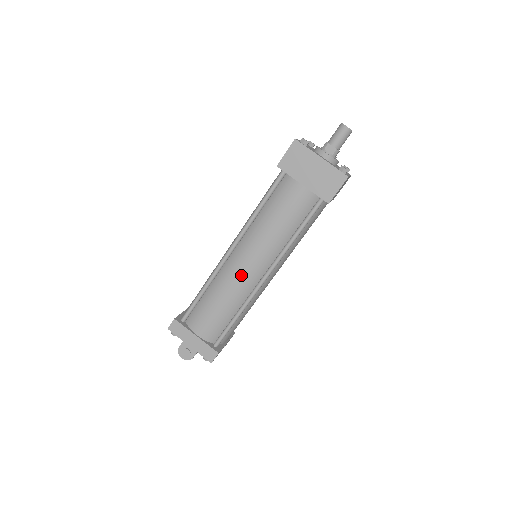
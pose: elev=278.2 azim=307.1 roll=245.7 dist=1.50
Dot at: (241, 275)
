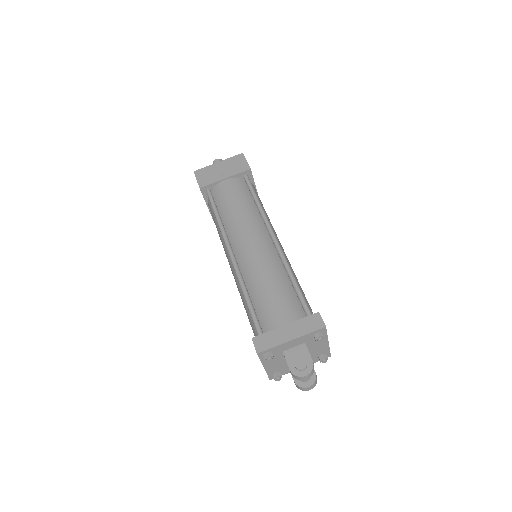
Dot at: (256, 251)
